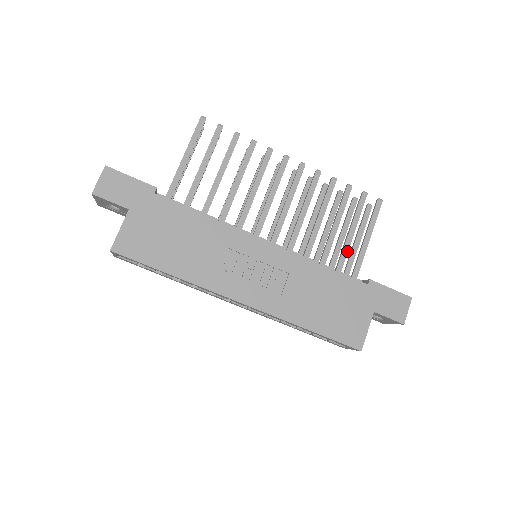
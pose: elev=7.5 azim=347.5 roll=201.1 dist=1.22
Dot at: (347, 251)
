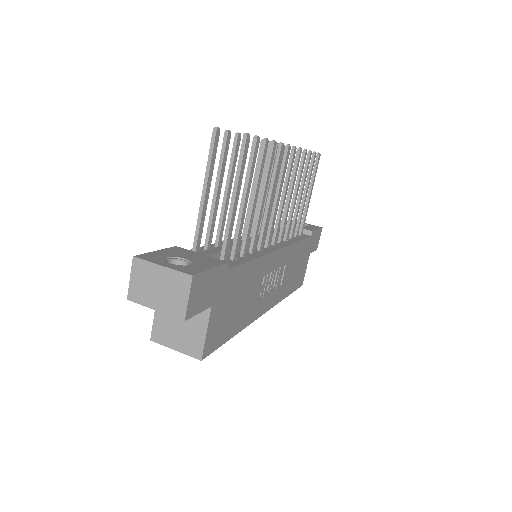
Dot at: (302, 214)
